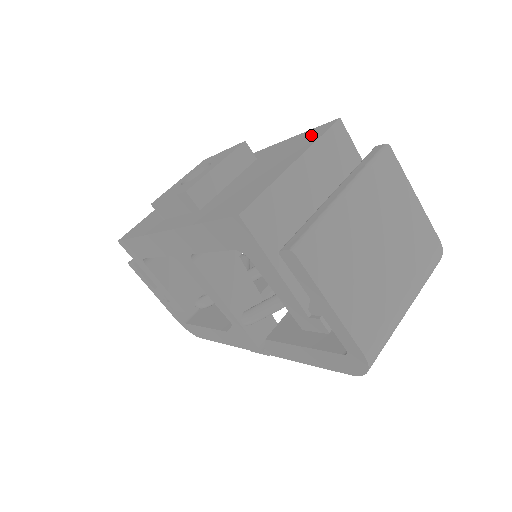
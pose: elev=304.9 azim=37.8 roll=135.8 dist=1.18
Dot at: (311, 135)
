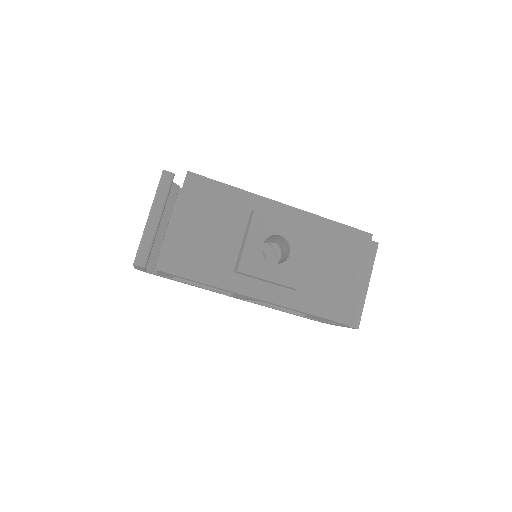
Dot at: (357, 242)
